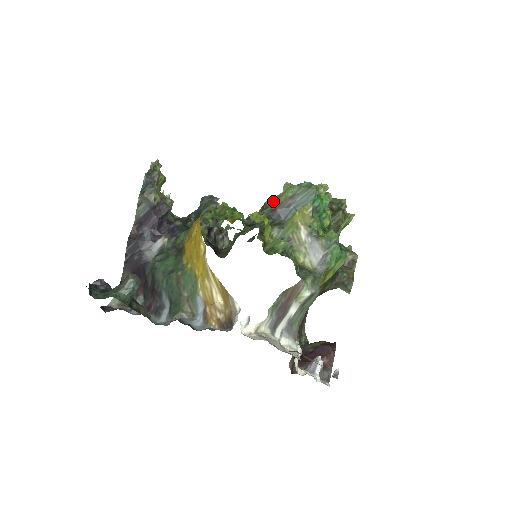
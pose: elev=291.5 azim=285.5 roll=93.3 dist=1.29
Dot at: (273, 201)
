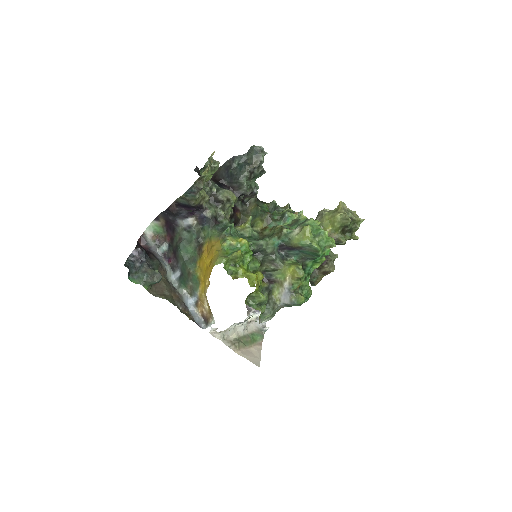
Dot at: (287, 238)
